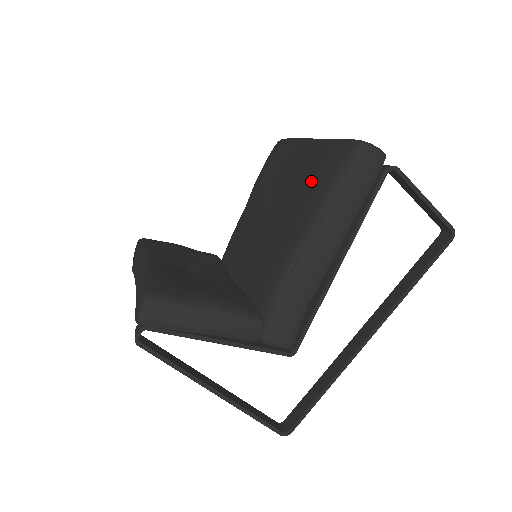
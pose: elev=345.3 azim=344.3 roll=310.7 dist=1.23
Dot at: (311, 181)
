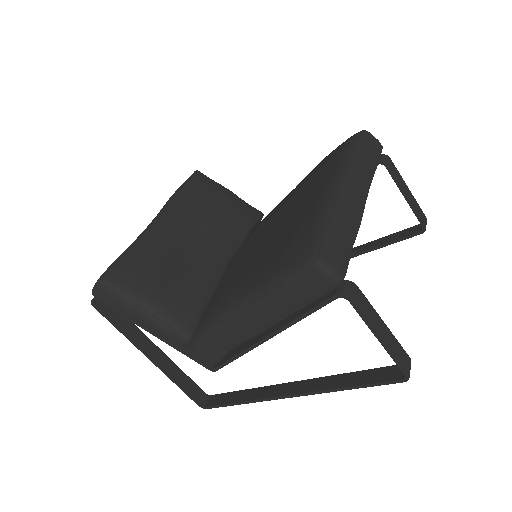
Dot at: (280, 249)
